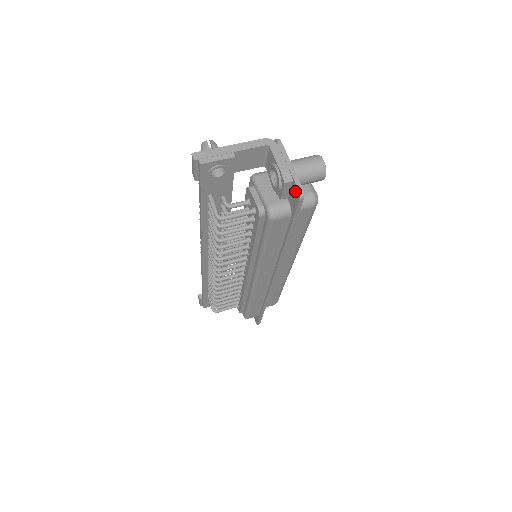
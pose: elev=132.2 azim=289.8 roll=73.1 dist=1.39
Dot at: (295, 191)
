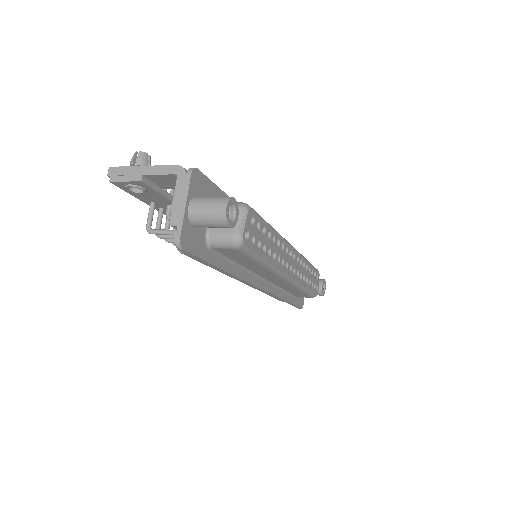
Dot at: occluded
